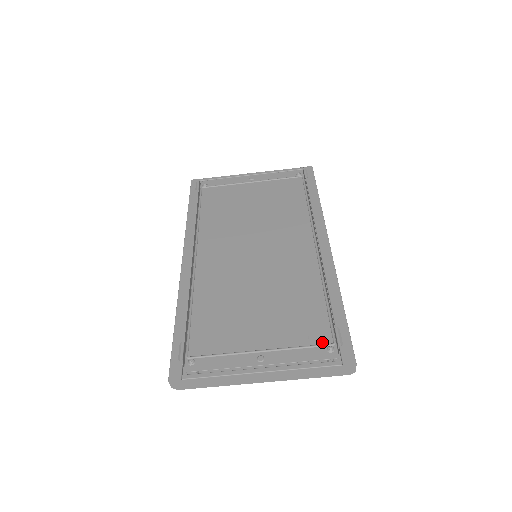
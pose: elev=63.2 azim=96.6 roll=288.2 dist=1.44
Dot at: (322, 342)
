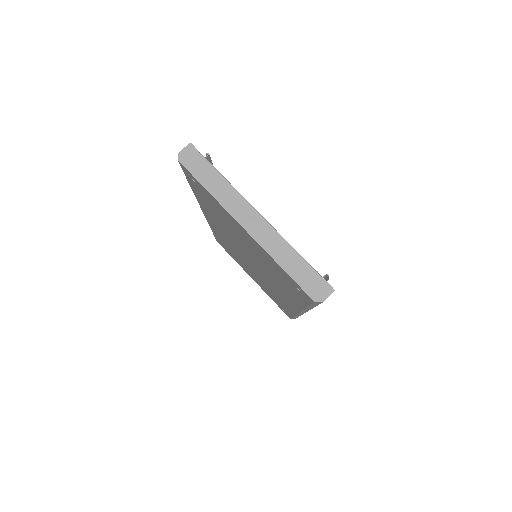
Dot at: occluded
